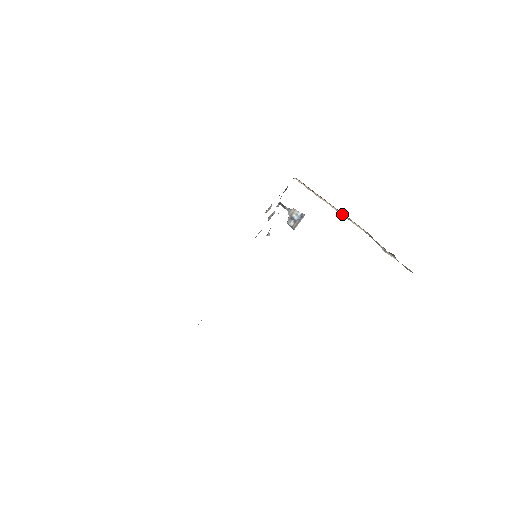
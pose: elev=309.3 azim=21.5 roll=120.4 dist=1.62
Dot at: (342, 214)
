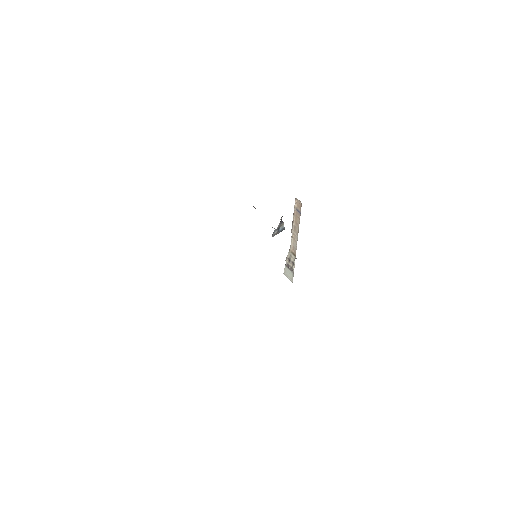
Dot at: (293, 232)
